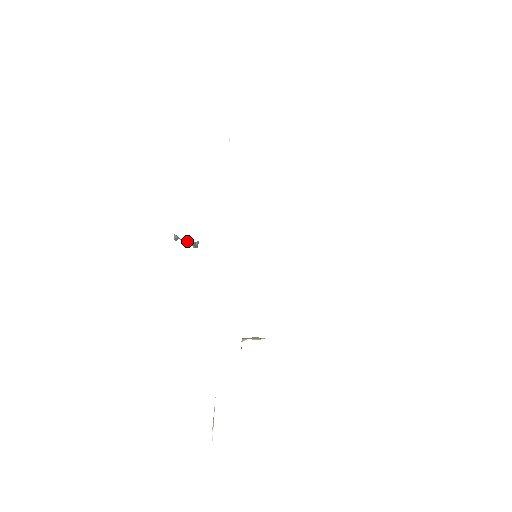
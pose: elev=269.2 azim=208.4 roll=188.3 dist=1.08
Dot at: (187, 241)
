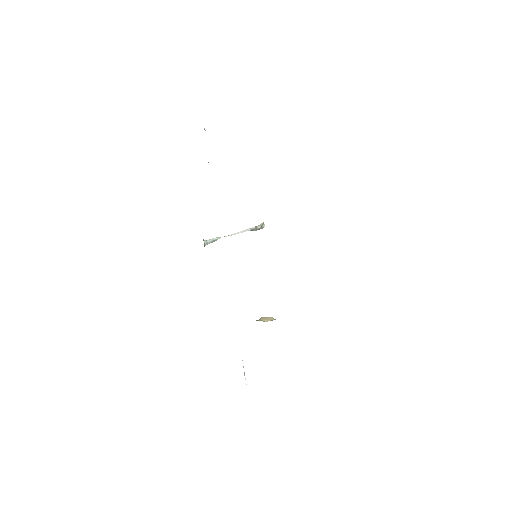
Dot at: (240, 232)
